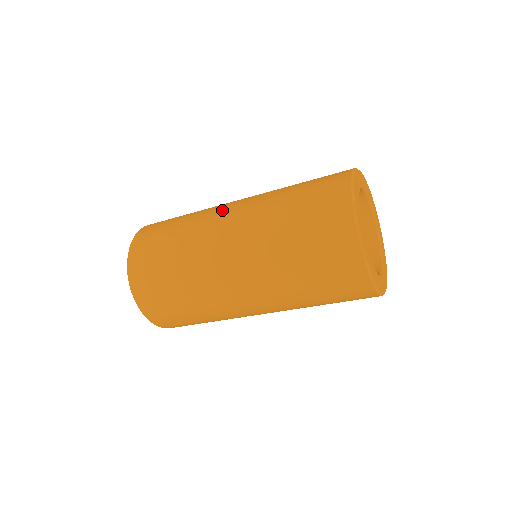
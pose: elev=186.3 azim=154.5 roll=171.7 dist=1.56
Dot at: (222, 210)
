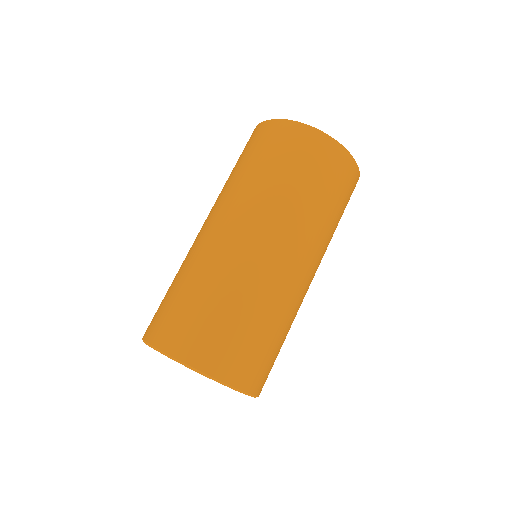
Dot at: occluded
